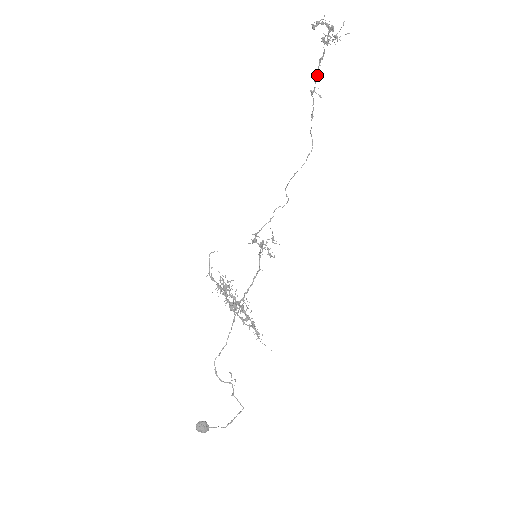
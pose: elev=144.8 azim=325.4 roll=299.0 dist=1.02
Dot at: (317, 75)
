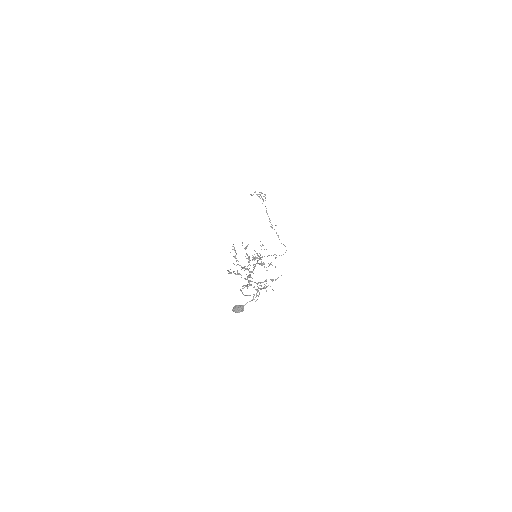
Dot at: (269, 218)
